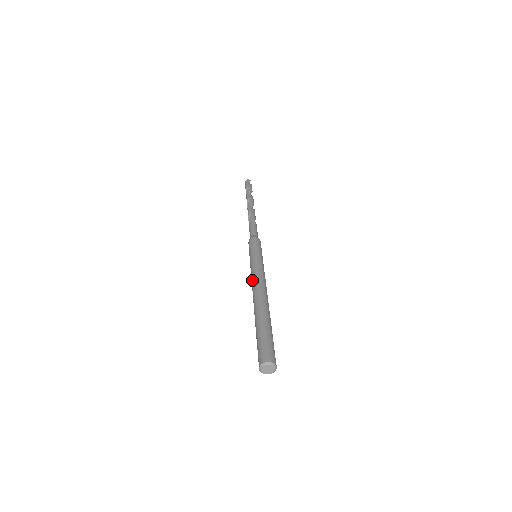
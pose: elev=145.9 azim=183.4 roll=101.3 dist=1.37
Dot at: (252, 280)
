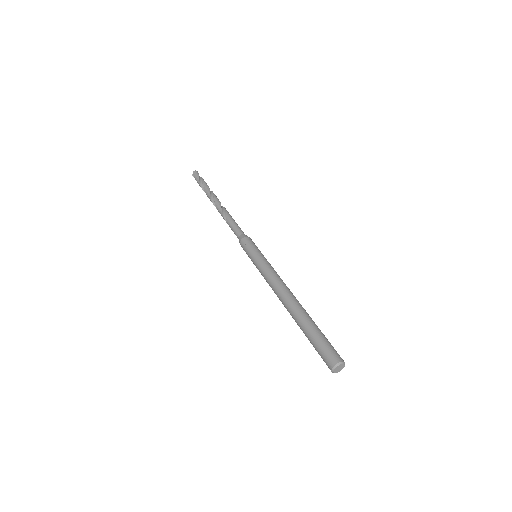
Dot at: (273, 281)
